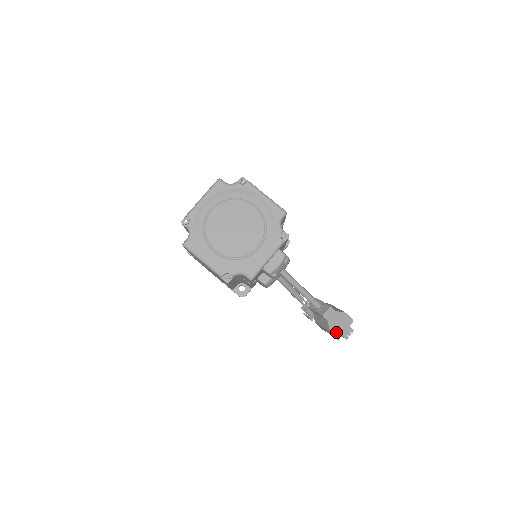
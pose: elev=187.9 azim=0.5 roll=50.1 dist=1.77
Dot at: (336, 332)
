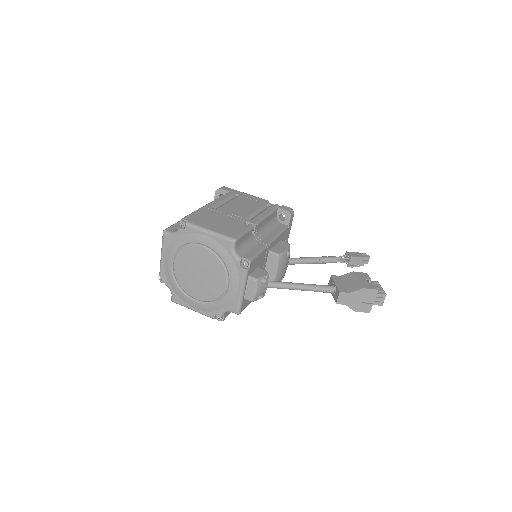
Dot at: (362, 308)
